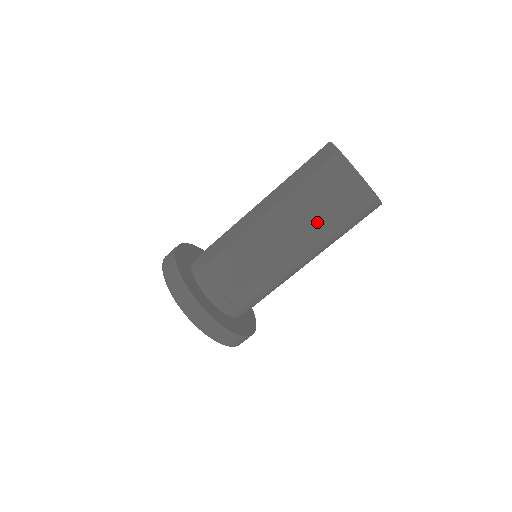
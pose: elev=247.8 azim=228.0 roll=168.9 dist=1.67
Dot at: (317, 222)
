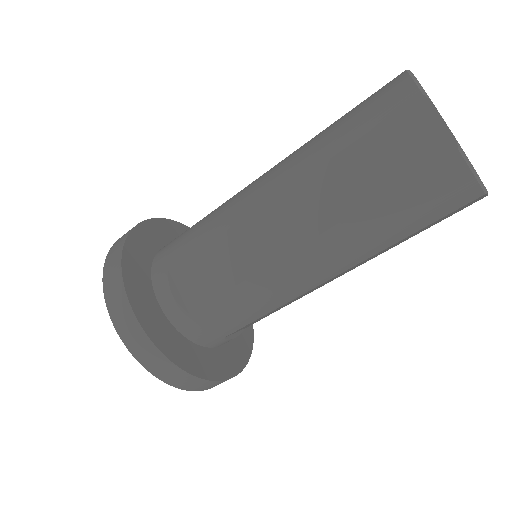
Dot at: (386, 249)
